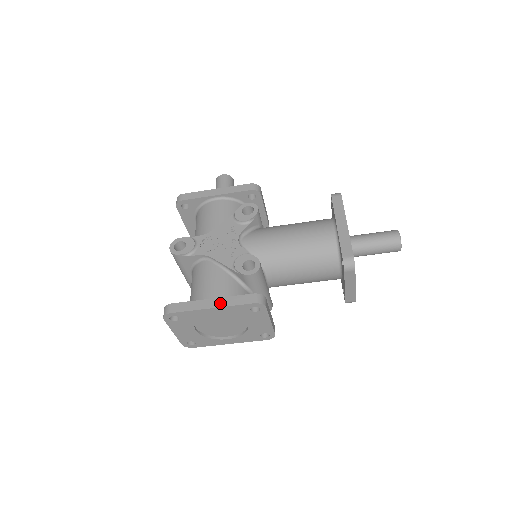
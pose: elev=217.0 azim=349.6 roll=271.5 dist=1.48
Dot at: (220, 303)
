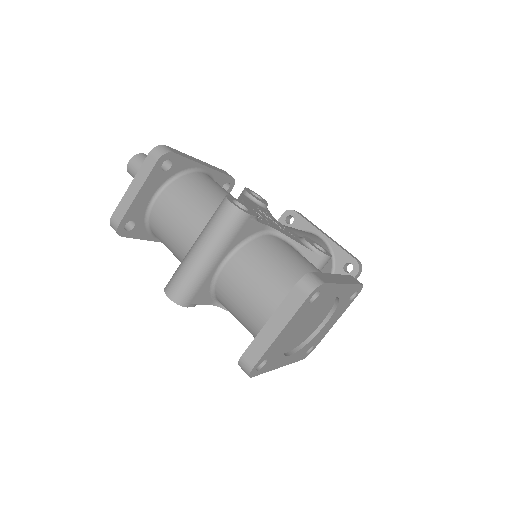
Dot at: (345, 280)
